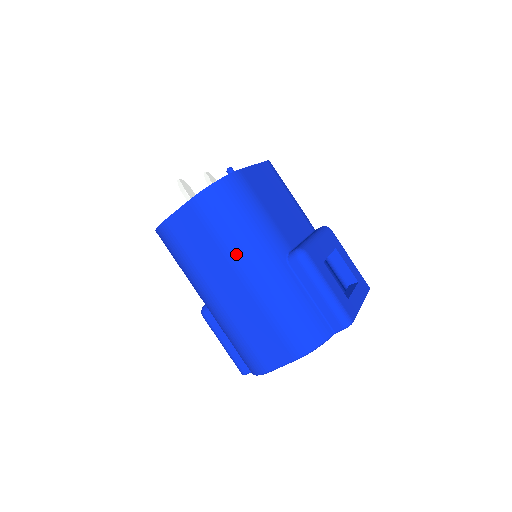
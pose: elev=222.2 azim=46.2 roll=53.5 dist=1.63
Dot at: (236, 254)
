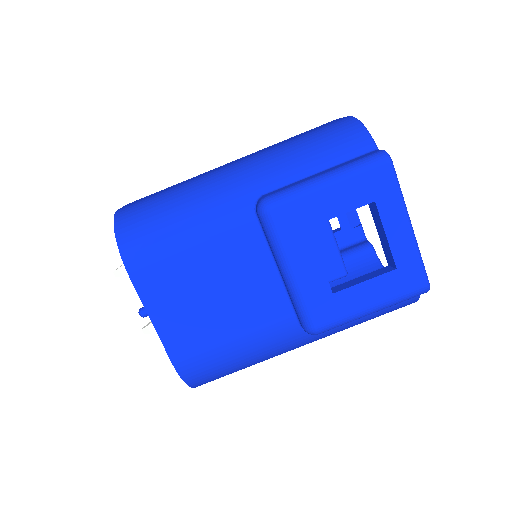
Dot at: occluded
